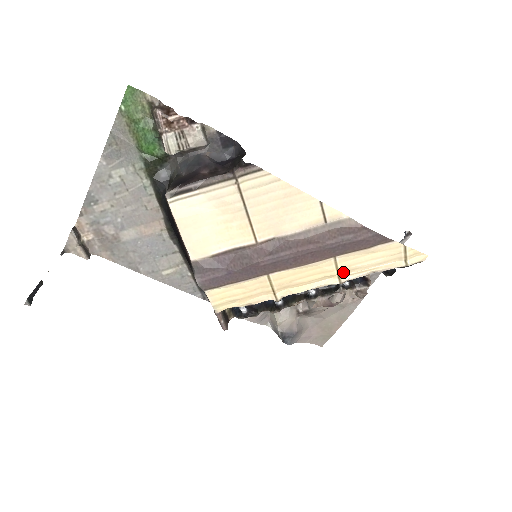
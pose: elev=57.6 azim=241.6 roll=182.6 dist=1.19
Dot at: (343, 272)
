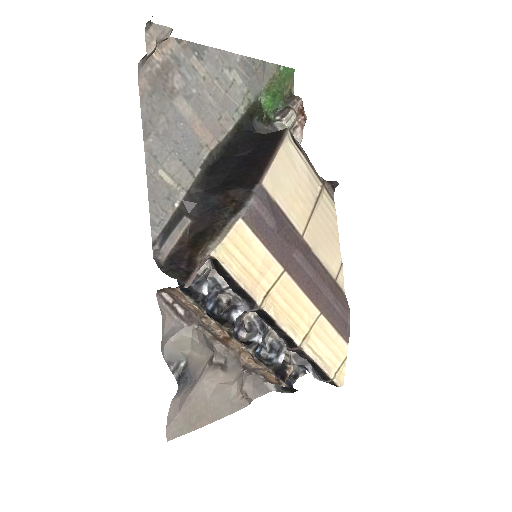
Dot at: (309, 337)
